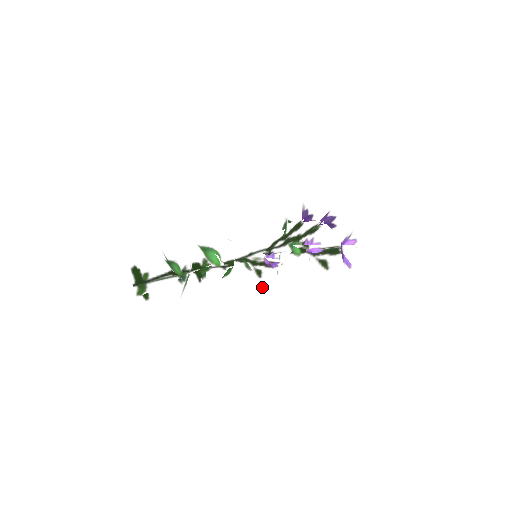
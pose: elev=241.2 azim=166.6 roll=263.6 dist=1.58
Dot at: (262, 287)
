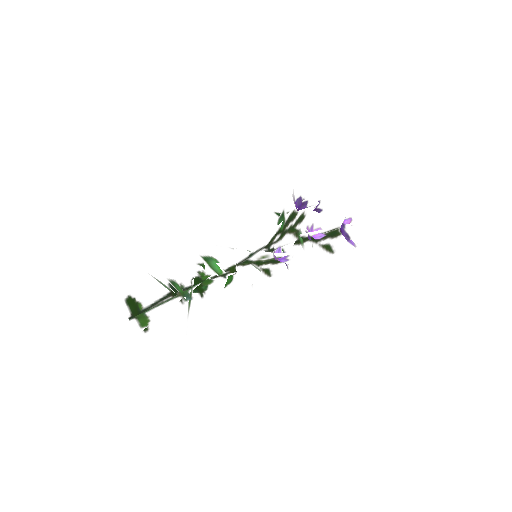
Dot at: (272, 286)
